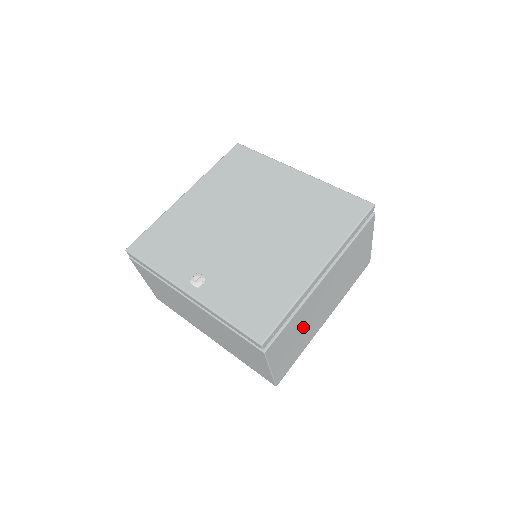
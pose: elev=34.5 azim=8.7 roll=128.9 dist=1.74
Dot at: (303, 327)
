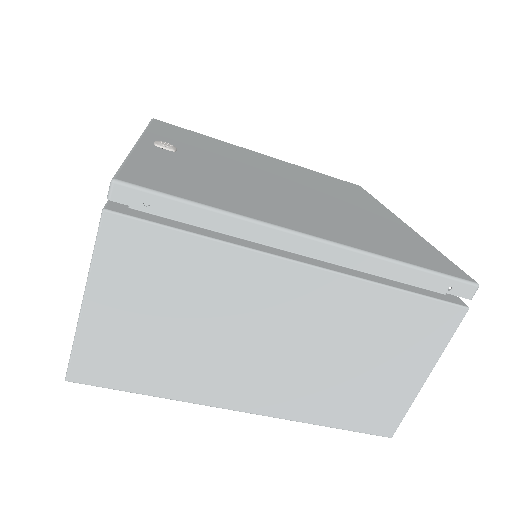
Dot at: (200, 321)
